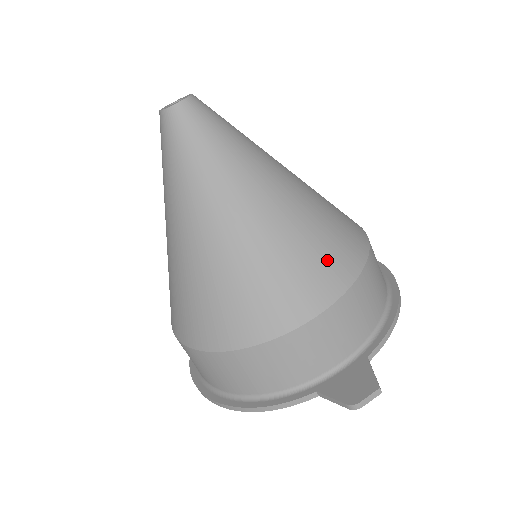
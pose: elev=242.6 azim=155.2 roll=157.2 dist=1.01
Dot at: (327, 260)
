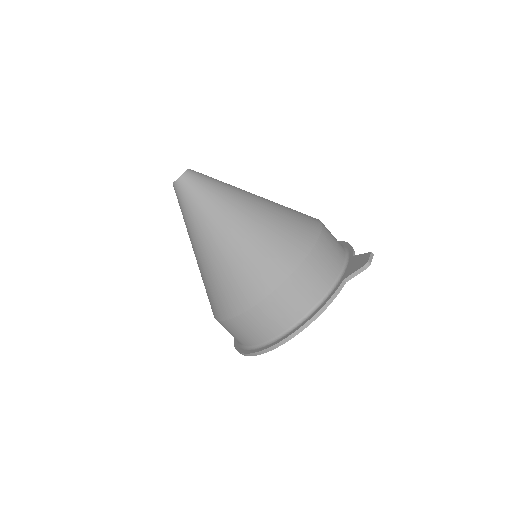
Dot at: (303, 217)
